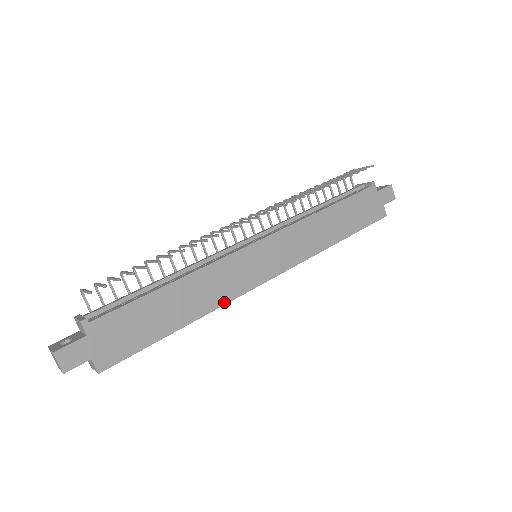
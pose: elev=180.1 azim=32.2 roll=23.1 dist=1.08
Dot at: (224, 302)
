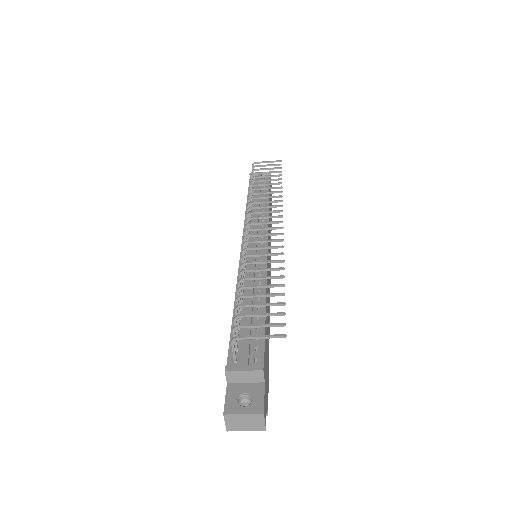
Dot at: occluded
